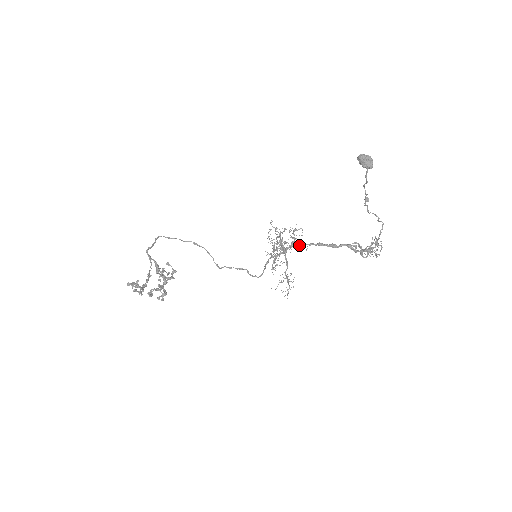
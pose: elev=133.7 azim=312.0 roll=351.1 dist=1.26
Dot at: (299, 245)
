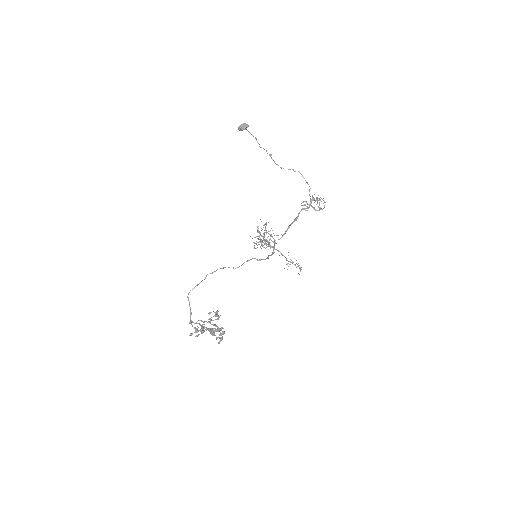
Dot at: occluded
